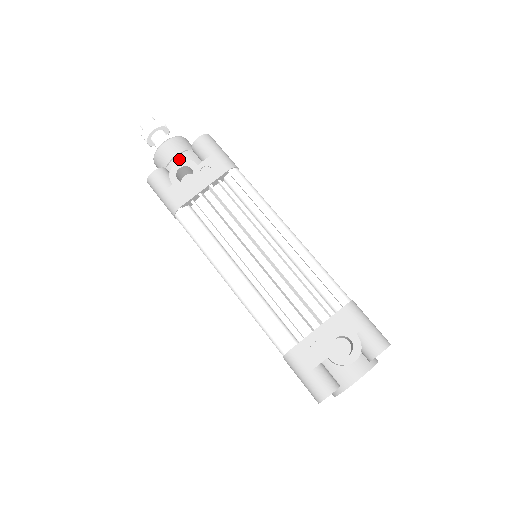
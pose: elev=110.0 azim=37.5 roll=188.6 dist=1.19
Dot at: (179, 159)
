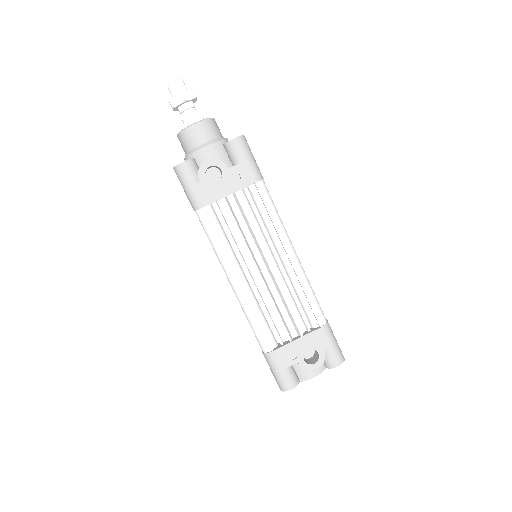
Dot at: (208, 150)
